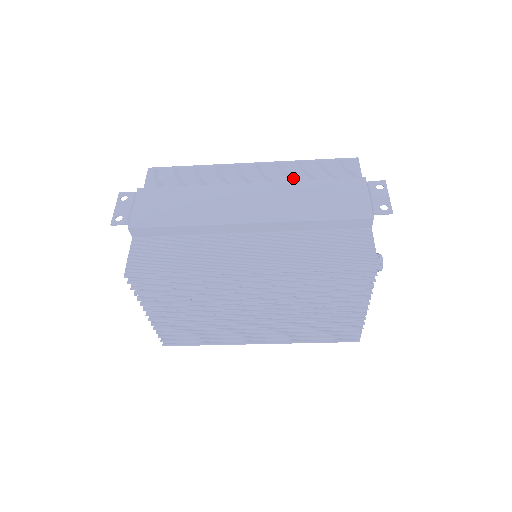
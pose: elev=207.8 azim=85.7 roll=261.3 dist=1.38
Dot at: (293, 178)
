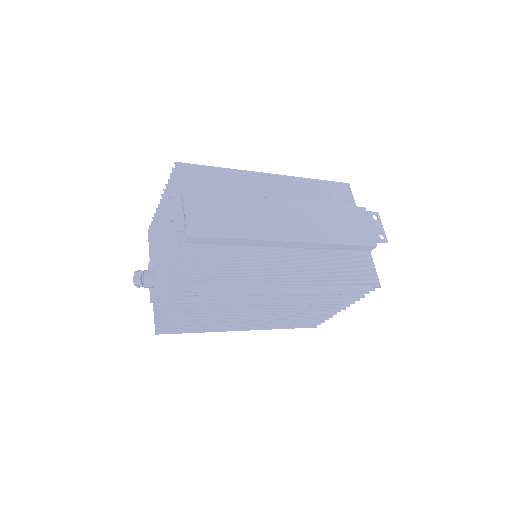
Dot at: (307, 196)
